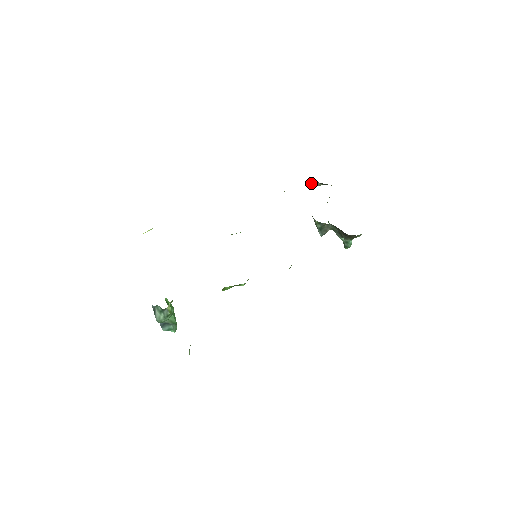
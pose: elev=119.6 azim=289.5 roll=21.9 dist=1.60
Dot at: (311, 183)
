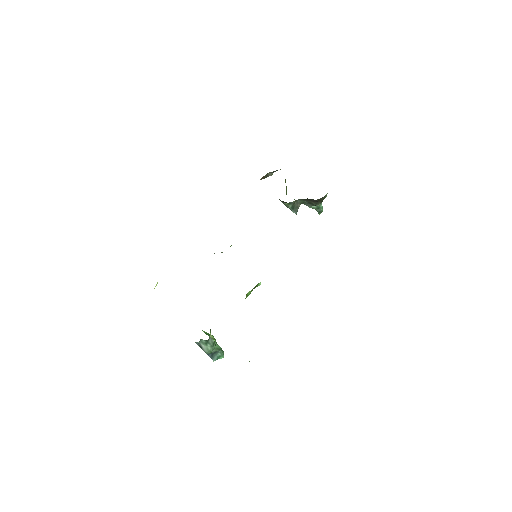
Dot at: (264, 176)
